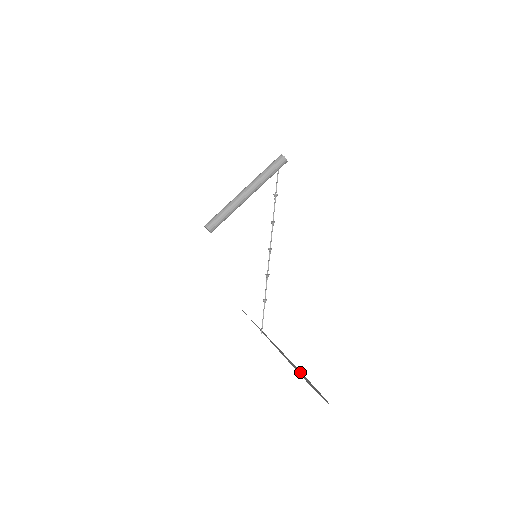
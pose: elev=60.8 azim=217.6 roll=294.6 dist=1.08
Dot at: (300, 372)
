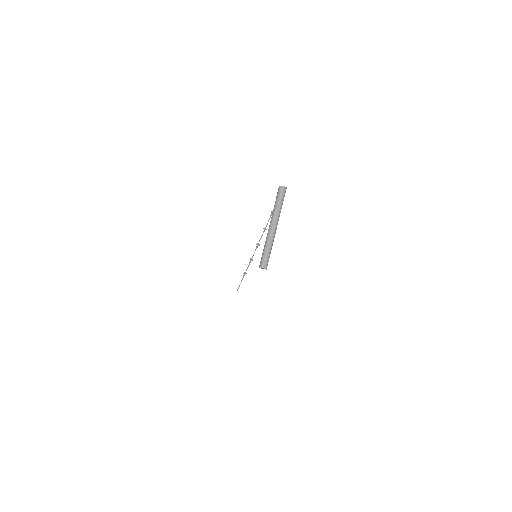
Dot at: occluded
